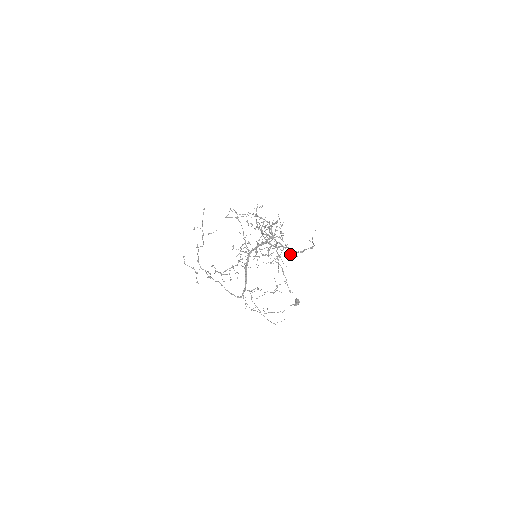
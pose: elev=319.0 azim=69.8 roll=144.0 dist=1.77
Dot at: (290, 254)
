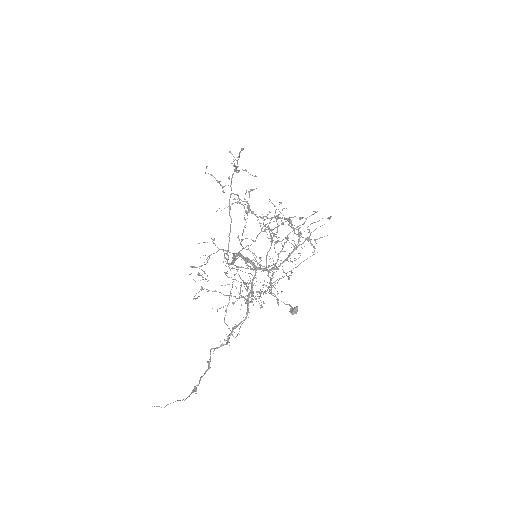
Dot at: (235, 327)
